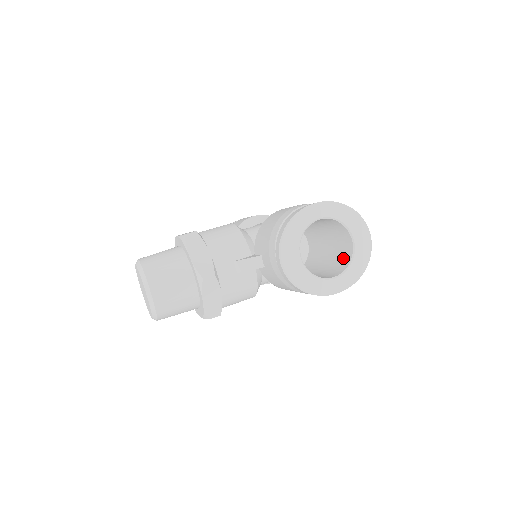
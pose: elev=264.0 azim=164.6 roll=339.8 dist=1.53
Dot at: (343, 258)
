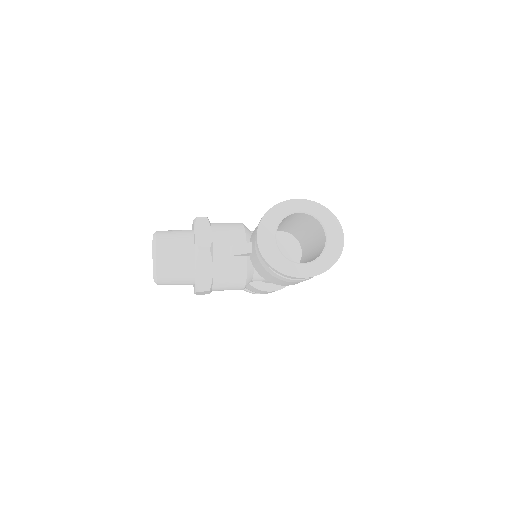
Dot at: (317, 254)
